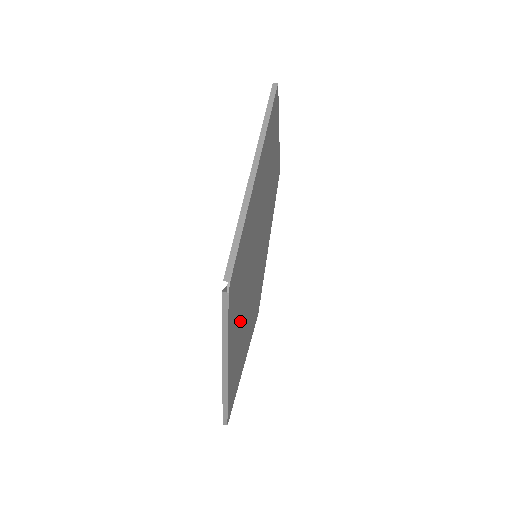
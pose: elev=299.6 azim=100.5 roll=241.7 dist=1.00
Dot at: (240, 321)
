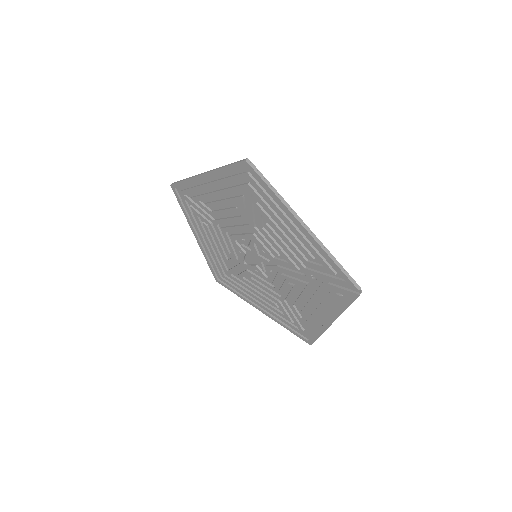
Dot at: (306, 296)
